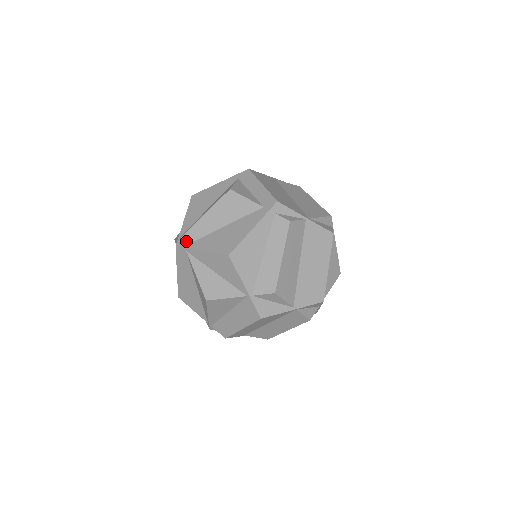
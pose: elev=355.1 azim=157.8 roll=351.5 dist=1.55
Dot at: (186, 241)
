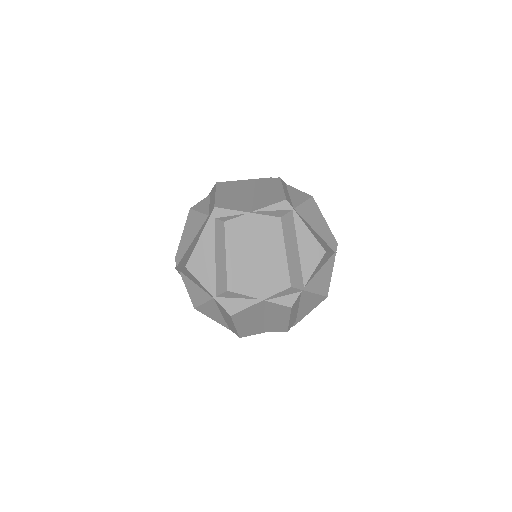
Dot at: (177, 262)
